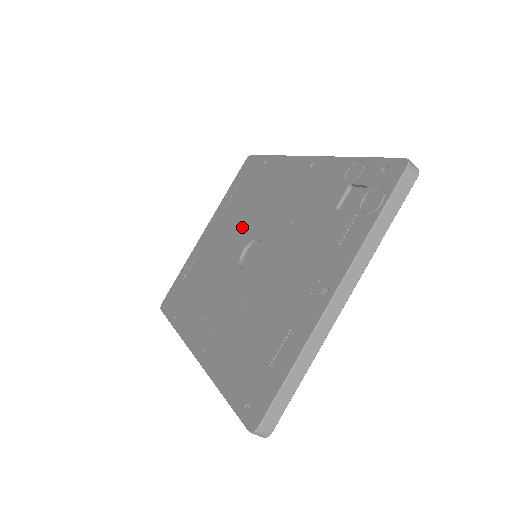
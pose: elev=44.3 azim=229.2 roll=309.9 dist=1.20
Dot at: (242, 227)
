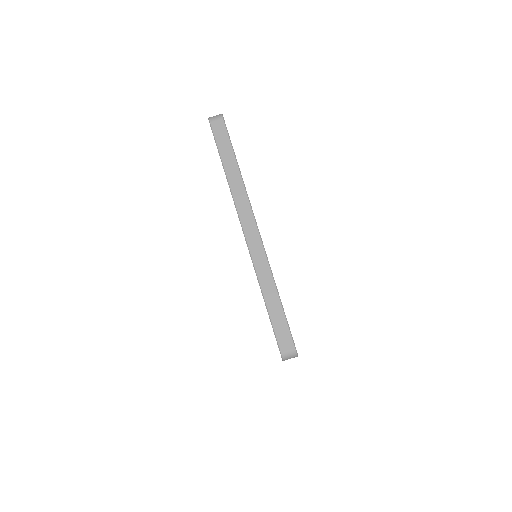
Dot at: occluded
